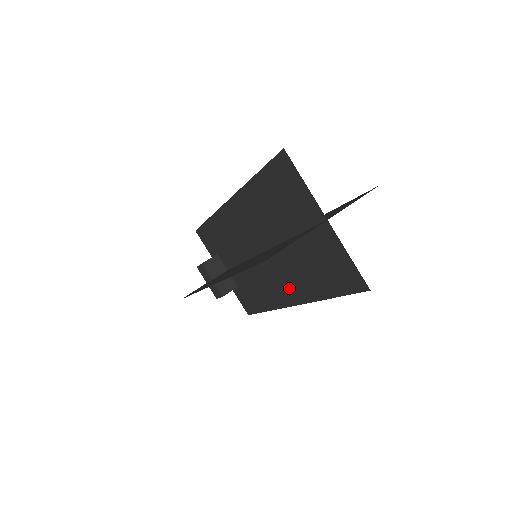
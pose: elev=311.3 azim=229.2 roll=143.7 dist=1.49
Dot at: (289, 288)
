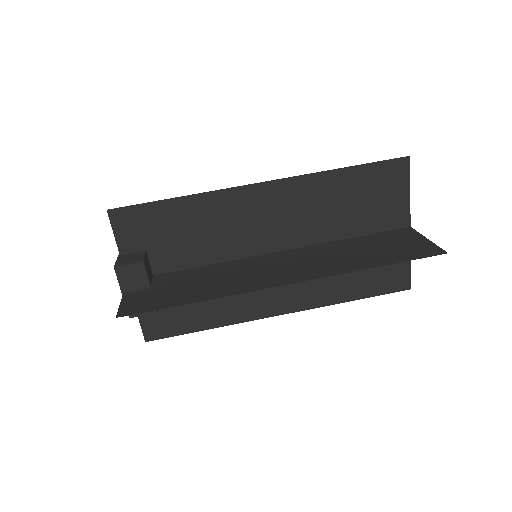
Dot at: (291, 294)
